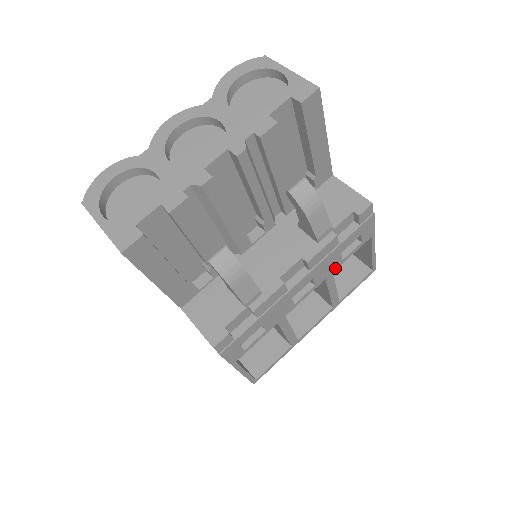
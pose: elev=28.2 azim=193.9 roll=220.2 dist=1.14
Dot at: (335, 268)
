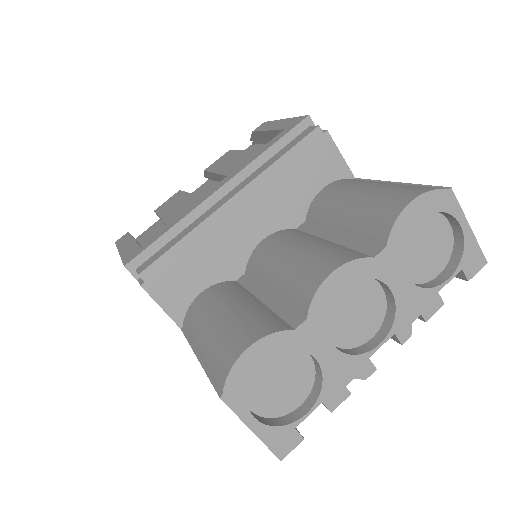
Dot at: occluded
